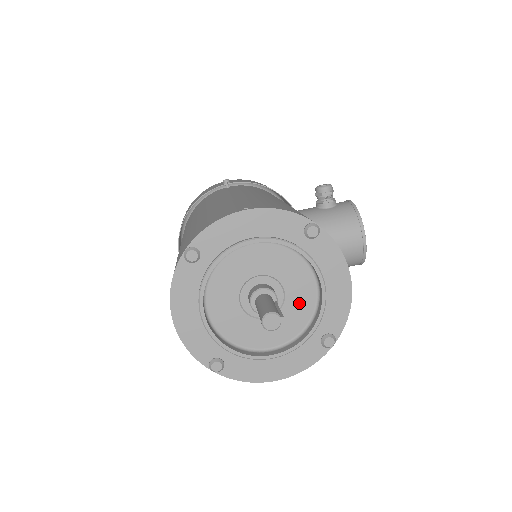
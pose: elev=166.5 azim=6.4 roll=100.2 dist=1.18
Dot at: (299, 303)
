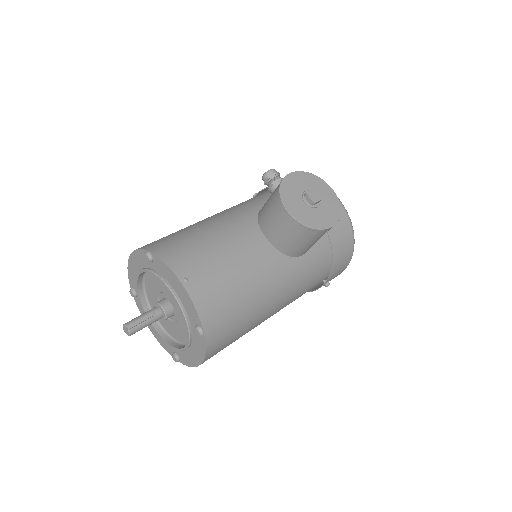
Dot at: occluded
